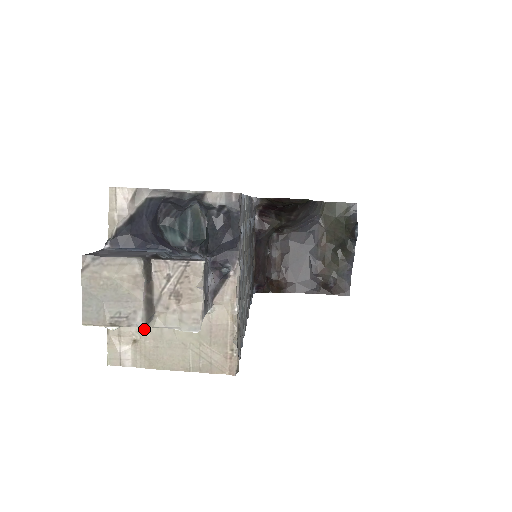
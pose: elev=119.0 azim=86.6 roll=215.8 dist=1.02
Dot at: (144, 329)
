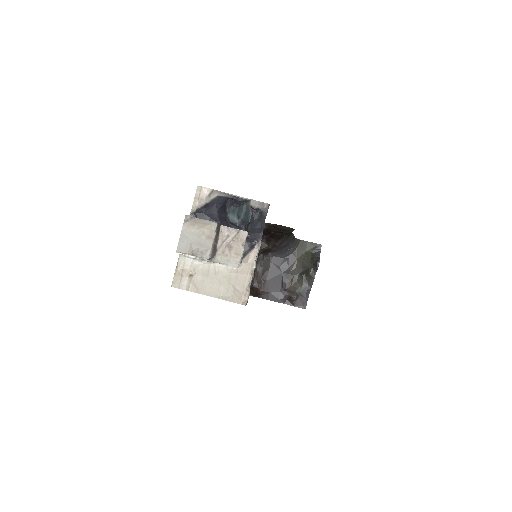
Dot at: (198, 269)
